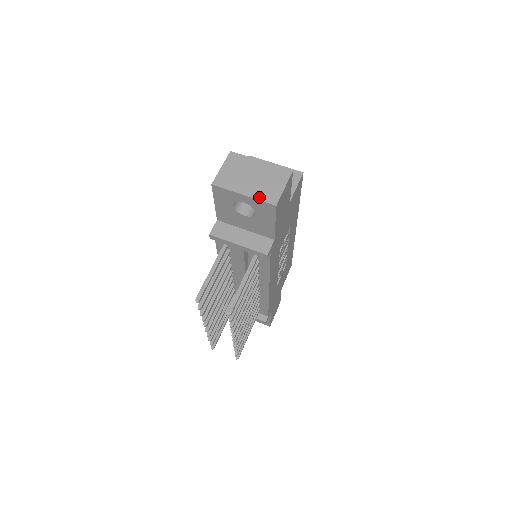
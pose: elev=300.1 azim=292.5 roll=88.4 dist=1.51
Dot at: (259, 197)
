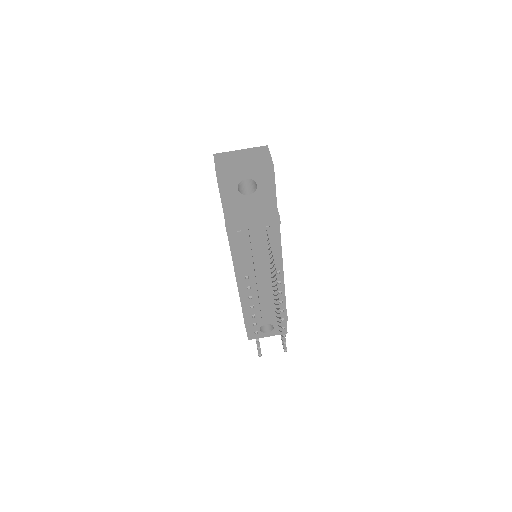
Dot at: (257, 167)
